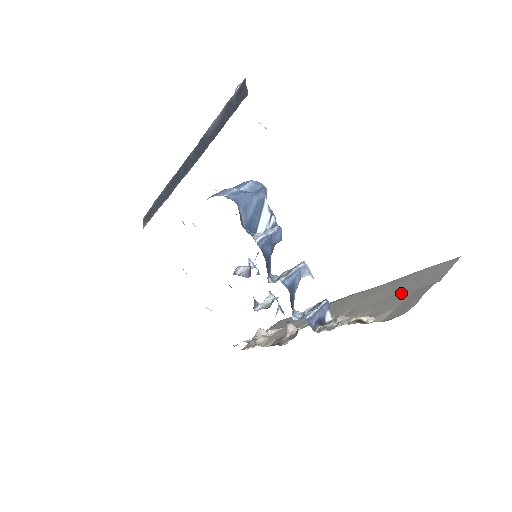
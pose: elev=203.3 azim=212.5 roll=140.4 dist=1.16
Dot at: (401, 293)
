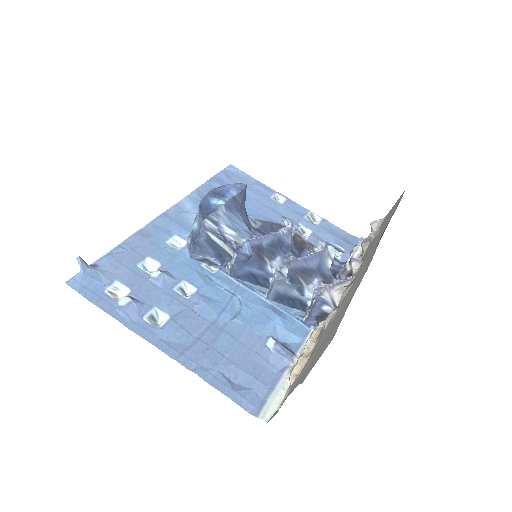
Dot at: (321, 346)
